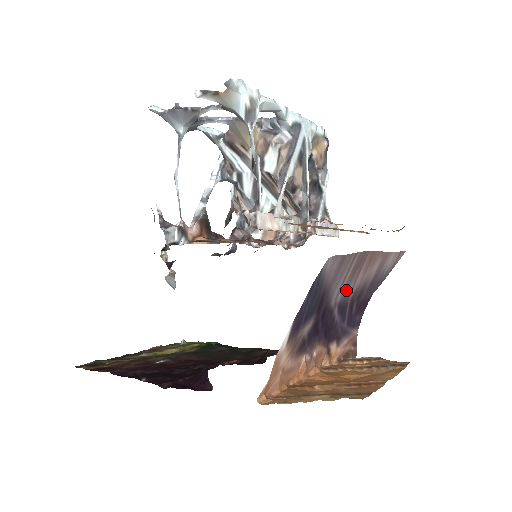
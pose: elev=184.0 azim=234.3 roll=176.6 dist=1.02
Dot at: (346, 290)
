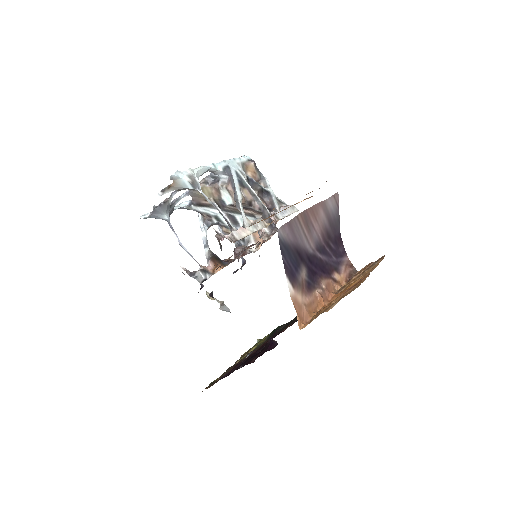
Dot at: (313, 239)
